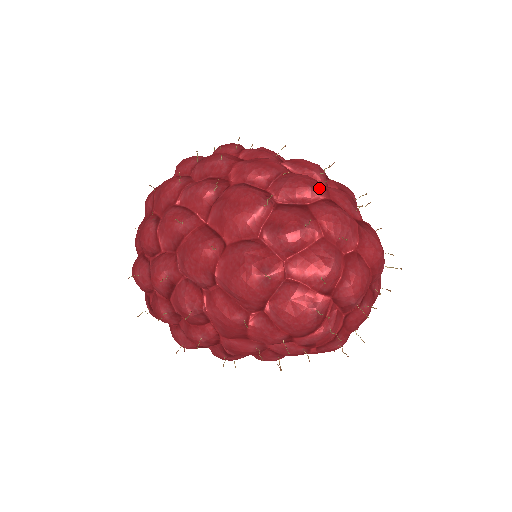
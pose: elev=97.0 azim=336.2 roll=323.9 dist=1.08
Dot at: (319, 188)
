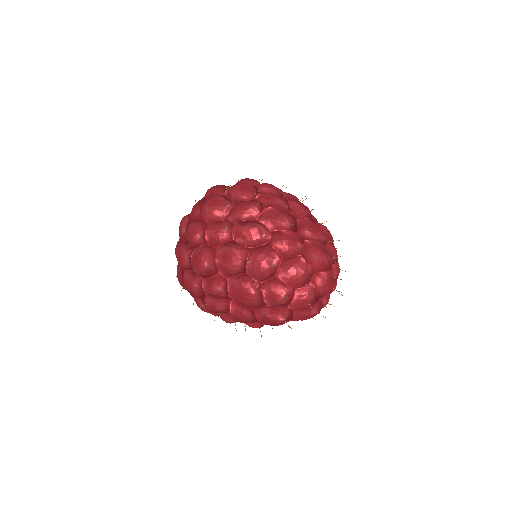
Dot at: (274, 265)
